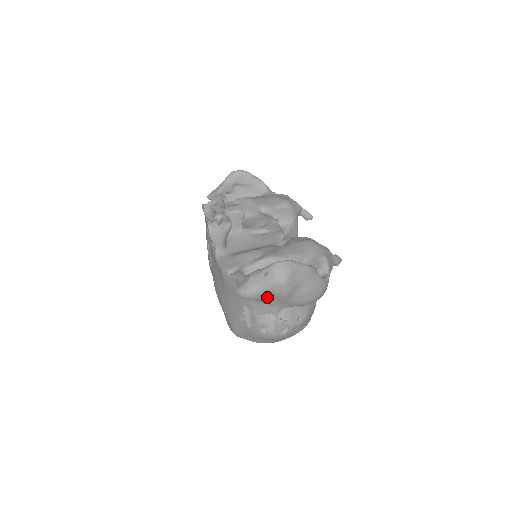
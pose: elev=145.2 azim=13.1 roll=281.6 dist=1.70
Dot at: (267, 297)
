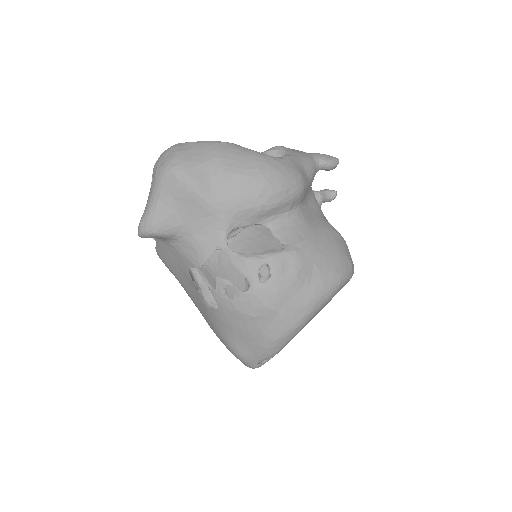
Dot at: (175, 213)
